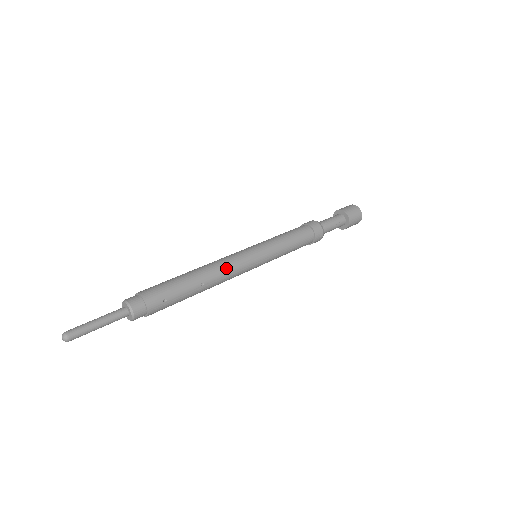
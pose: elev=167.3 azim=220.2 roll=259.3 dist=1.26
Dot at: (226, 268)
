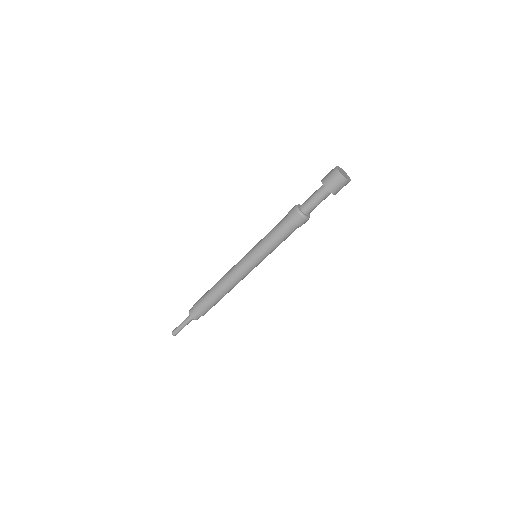
Dot at: (235, 281)
